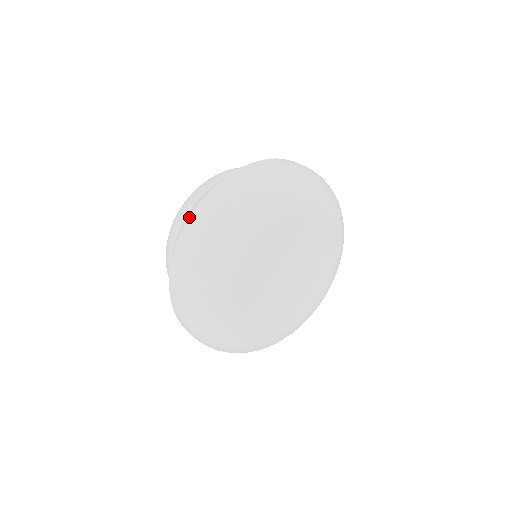
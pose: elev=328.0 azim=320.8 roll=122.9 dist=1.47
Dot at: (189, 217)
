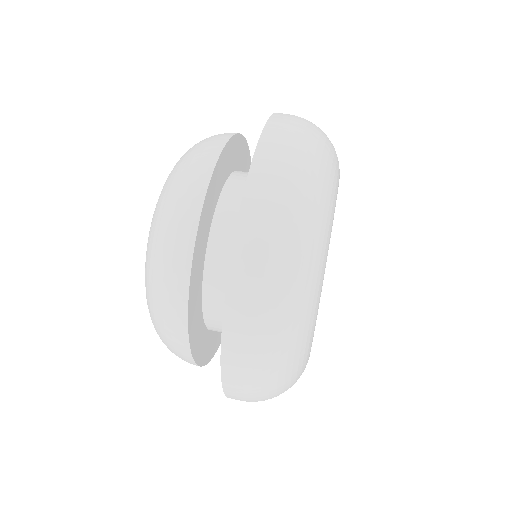
Dot at: (230, 258)
